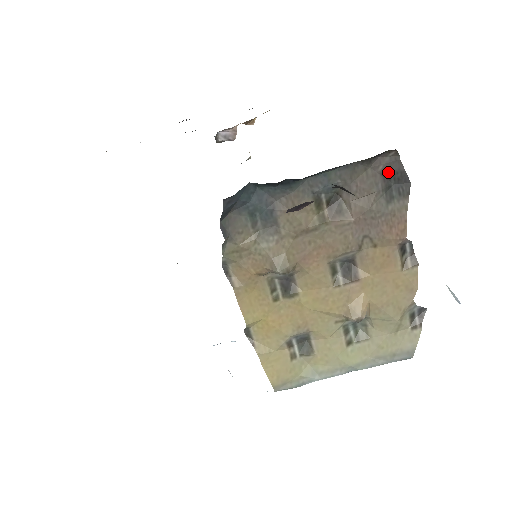
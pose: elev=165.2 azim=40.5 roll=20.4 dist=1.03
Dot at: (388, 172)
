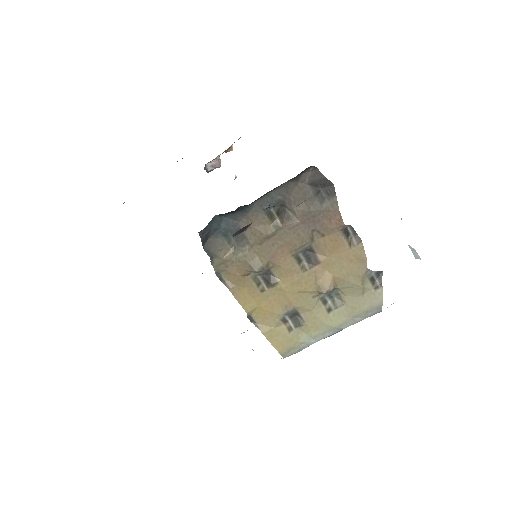
Dot at: (314, 182)
